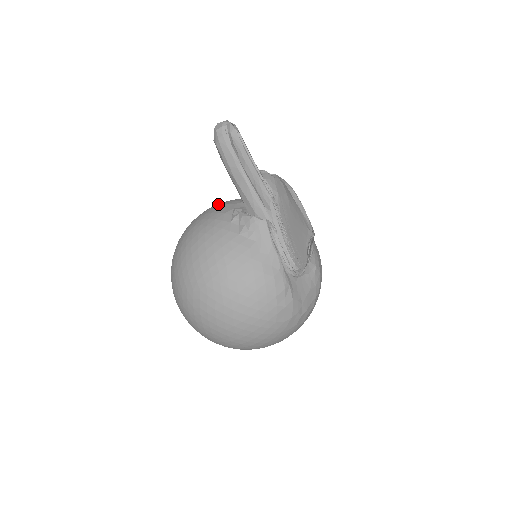
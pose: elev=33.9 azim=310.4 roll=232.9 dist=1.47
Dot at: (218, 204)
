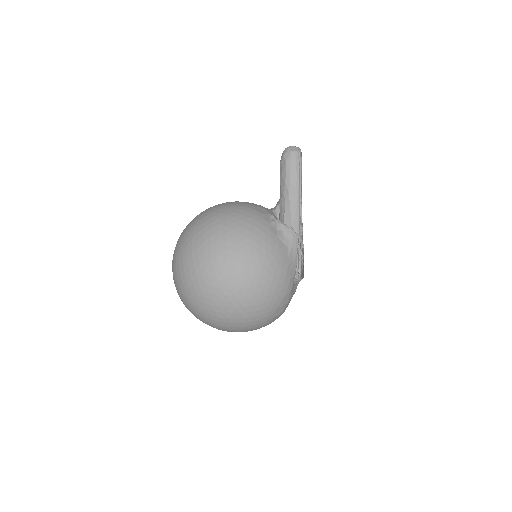
Dot at: (247, 202)
